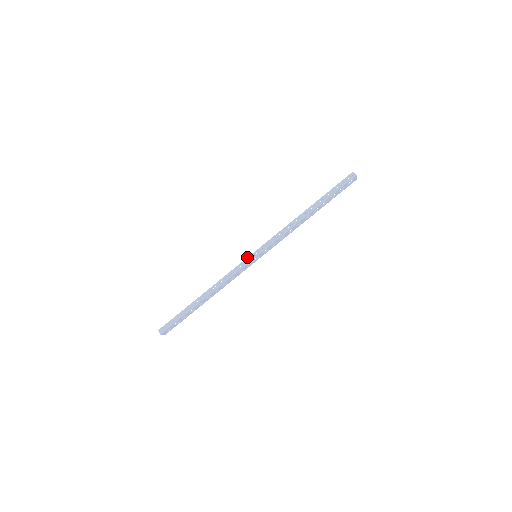
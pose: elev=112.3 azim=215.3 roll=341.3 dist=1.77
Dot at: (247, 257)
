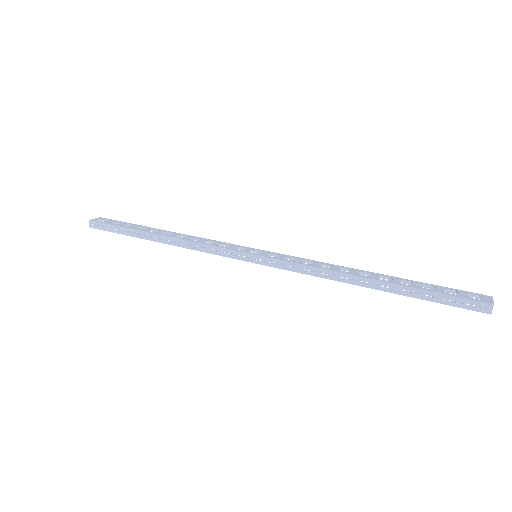
Dot at: (241, 251)
